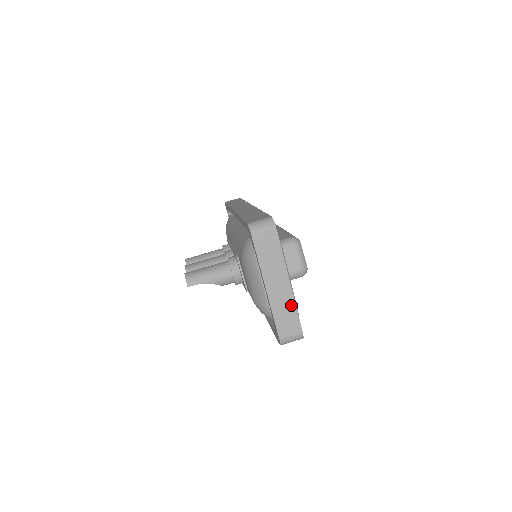
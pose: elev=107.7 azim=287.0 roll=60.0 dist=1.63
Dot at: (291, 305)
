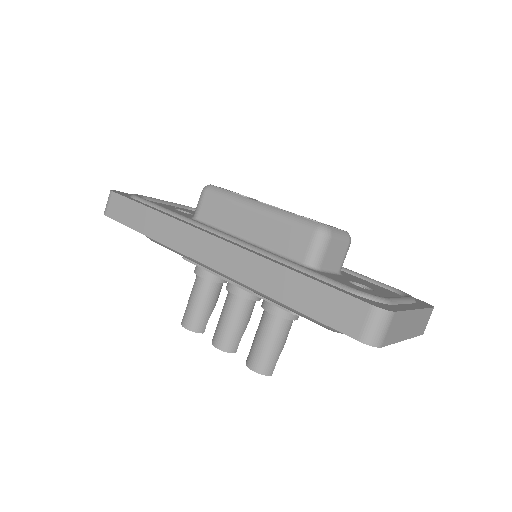
Dot at: (423, 314)
